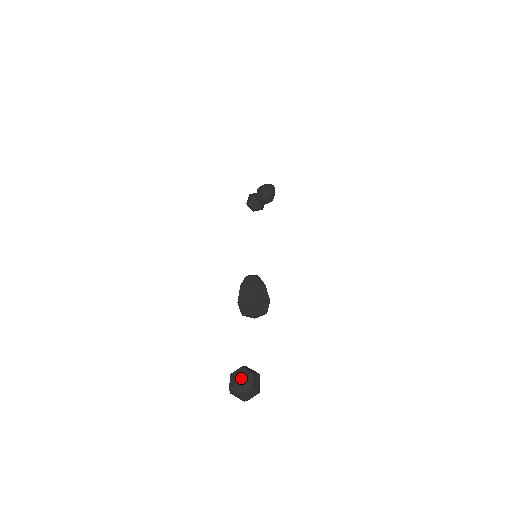
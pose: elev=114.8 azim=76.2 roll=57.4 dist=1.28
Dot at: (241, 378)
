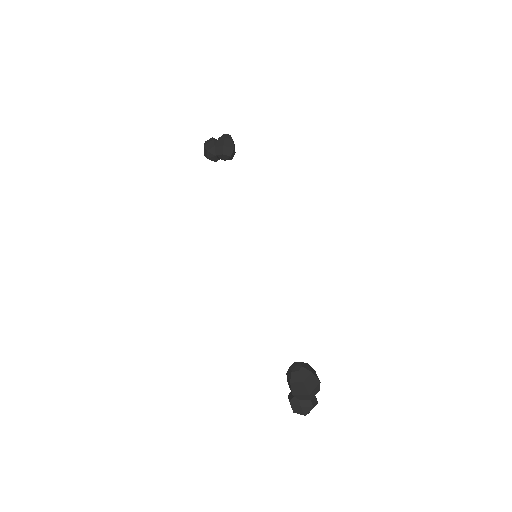
Dot at: (301, 405)
